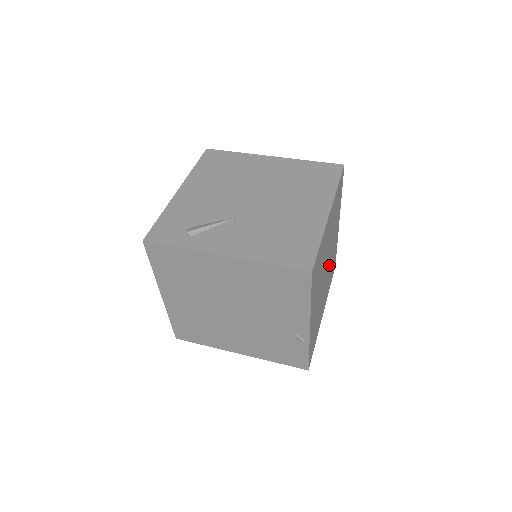
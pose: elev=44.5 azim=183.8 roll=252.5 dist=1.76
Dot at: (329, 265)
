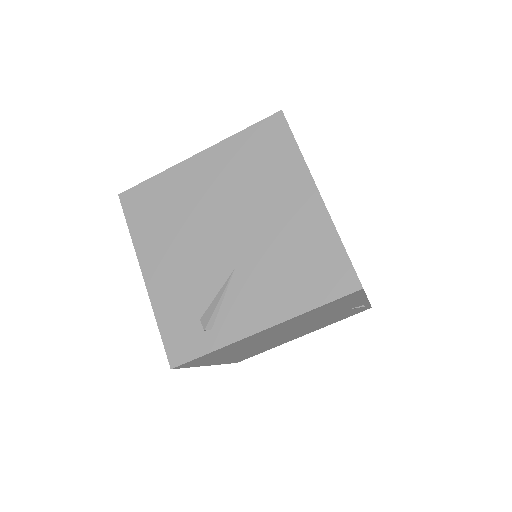
Dot at: occluded
